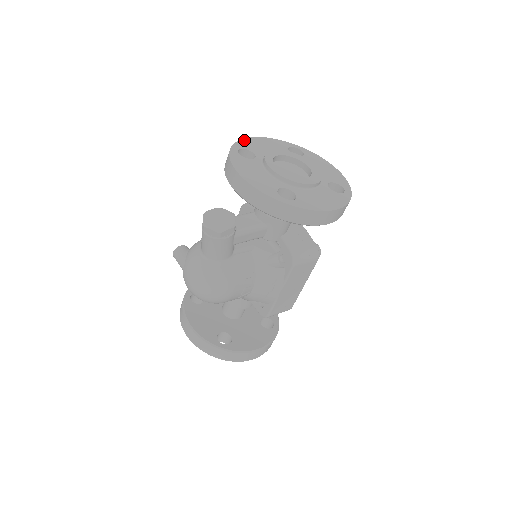
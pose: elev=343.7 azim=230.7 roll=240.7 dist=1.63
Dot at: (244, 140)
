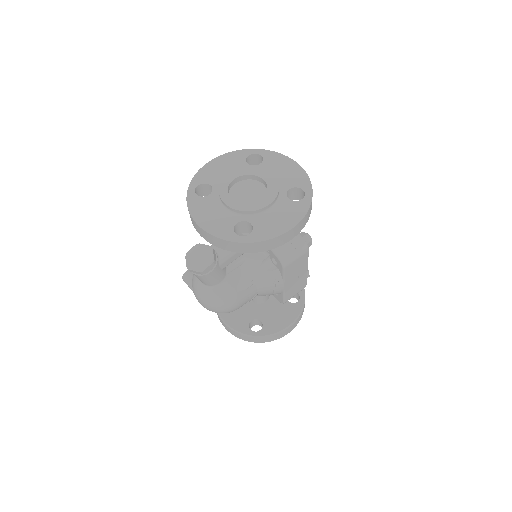
Dot at: (201, 171)
